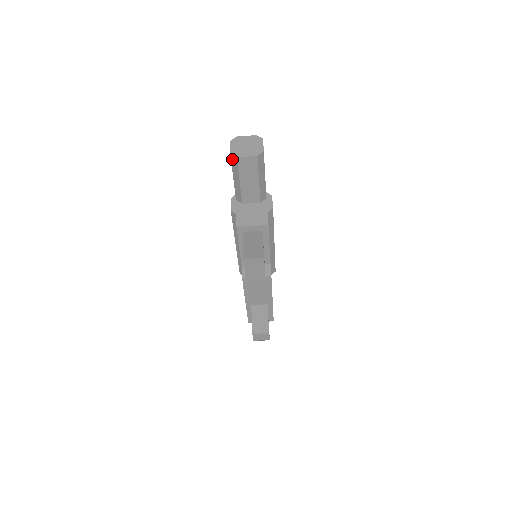
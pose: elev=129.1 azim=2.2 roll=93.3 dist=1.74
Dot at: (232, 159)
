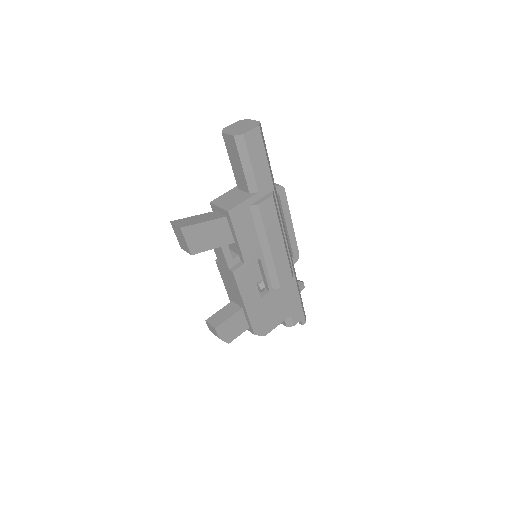
Dot at: occluded
